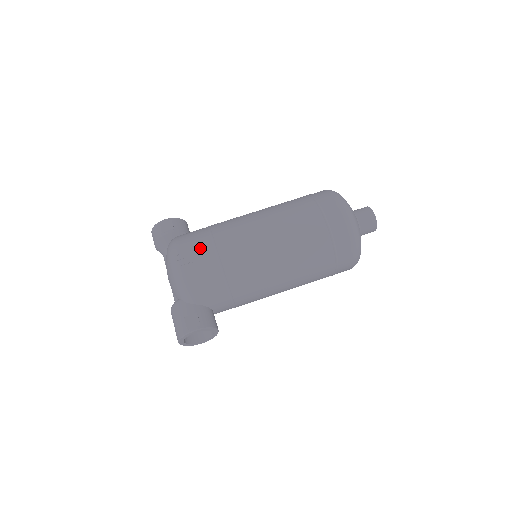
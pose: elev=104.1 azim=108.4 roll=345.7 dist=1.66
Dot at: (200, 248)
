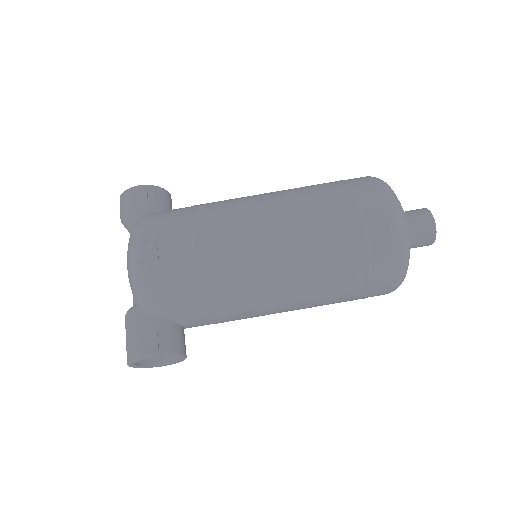
Dot at: (173, 239)
